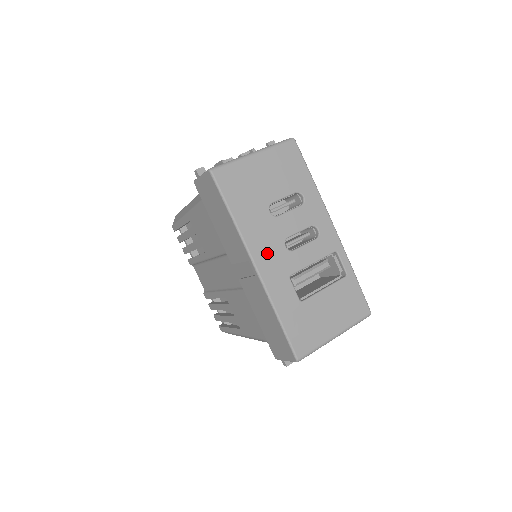
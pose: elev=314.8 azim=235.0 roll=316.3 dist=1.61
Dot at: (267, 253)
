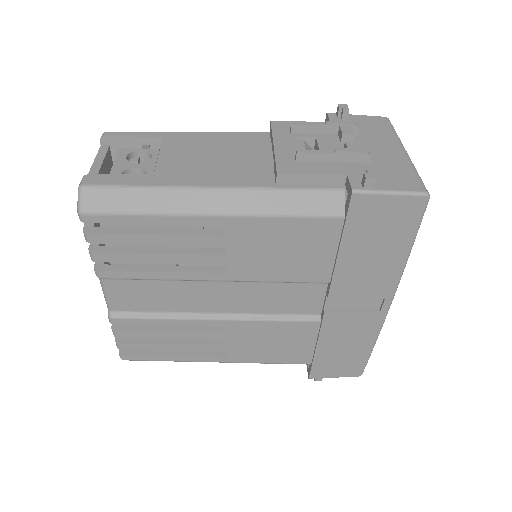
Dot at: occluded
